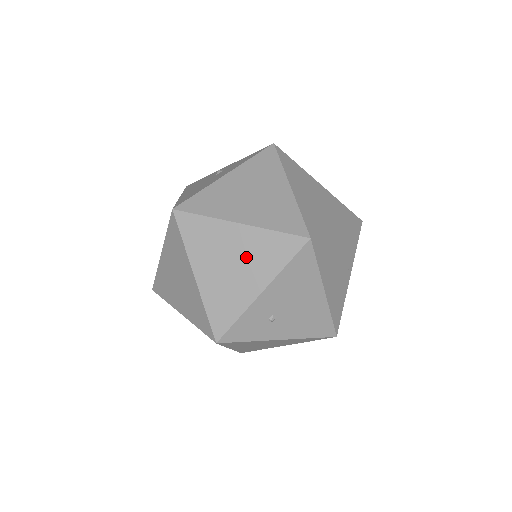
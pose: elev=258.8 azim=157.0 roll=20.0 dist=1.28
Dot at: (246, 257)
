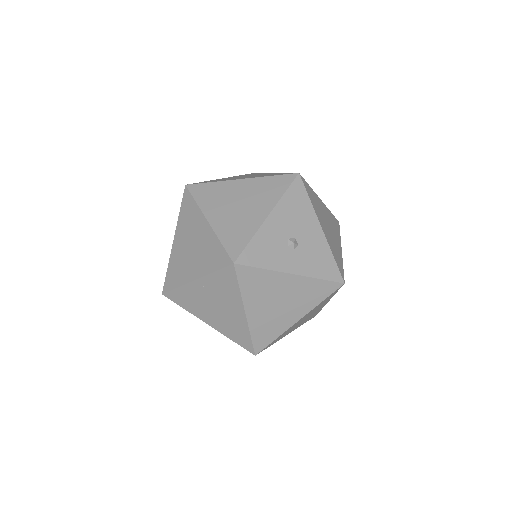
Dot at: occluded
